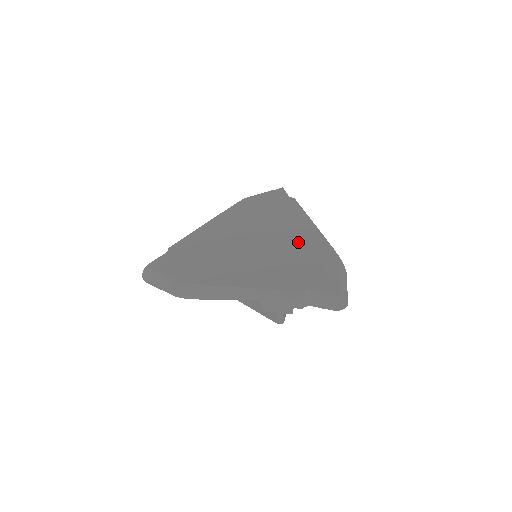
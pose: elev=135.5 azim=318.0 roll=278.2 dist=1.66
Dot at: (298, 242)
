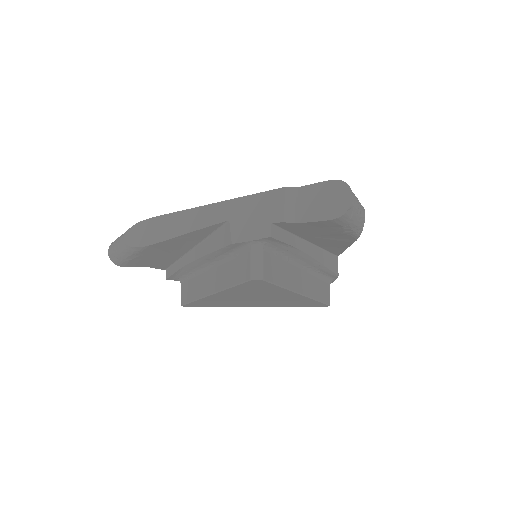
Dot at: occluded
